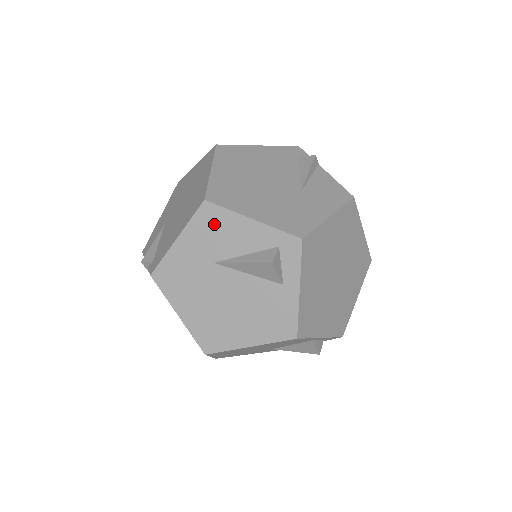
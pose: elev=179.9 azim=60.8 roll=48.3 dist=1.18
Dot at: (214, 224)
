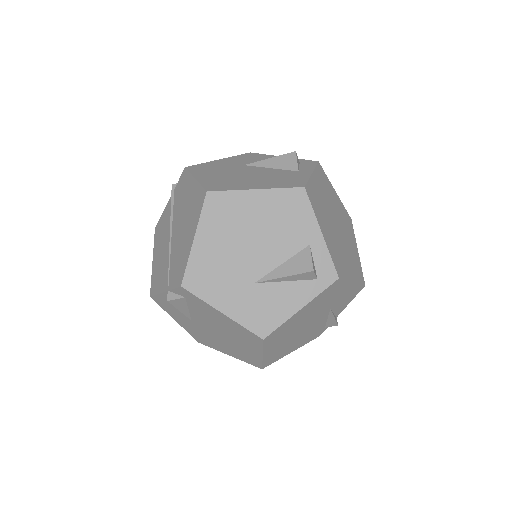
Dot at: (253, 157)
